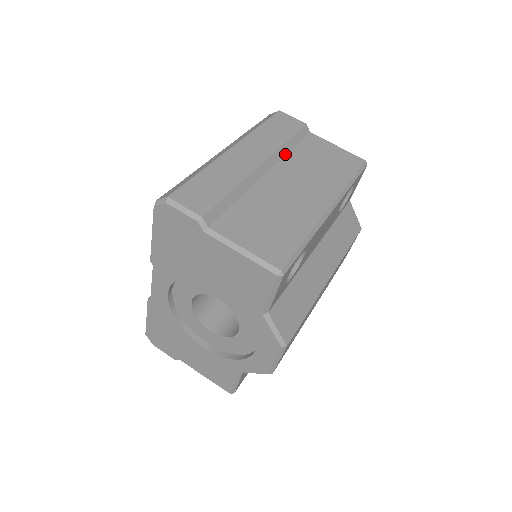
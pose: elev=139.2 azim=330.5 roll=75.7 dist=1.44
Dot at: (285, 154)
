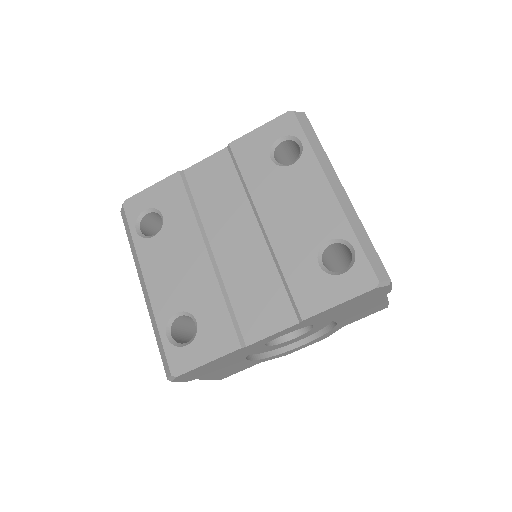
Dot at: occluded
